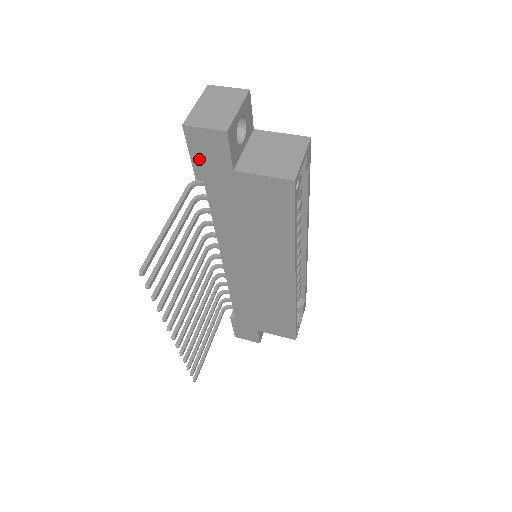
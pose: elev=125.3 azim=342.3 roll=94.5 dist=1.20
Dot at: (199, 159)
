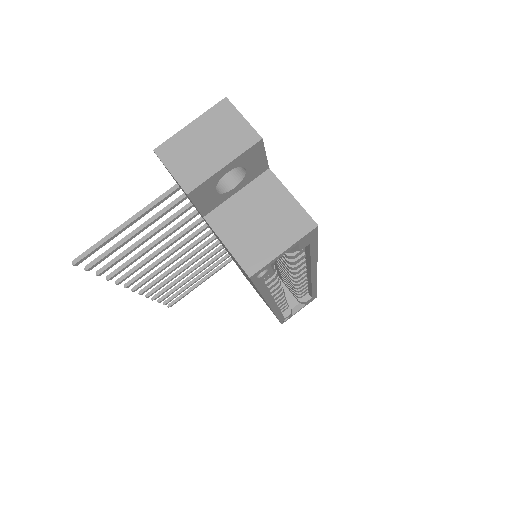
Dot at: occluded
